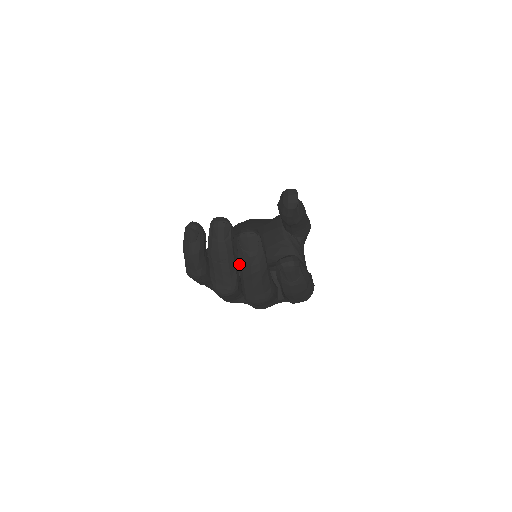
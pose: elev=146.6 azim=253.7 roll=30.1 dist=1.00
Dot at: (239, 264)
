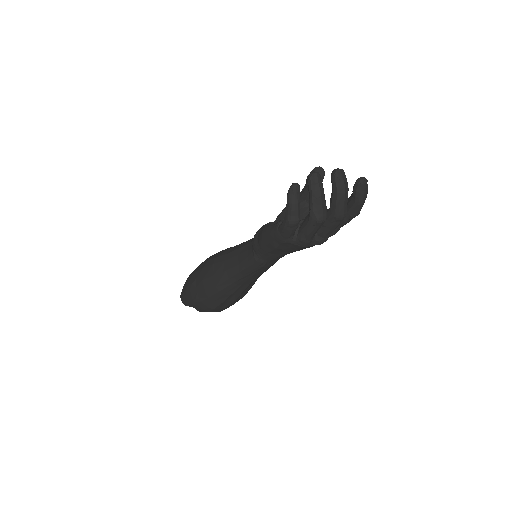
Dot at: (337, 190)
